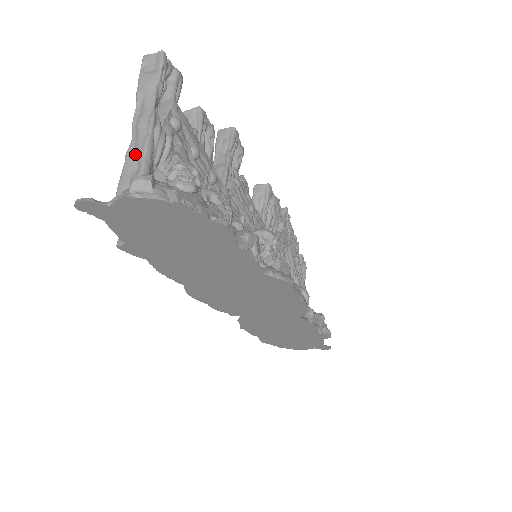
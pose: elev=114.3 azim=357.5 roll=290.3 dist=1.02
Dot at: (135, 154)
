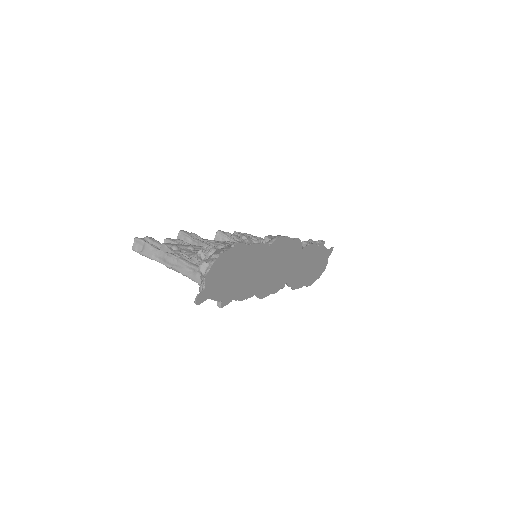
Dot at: (184, 269)
